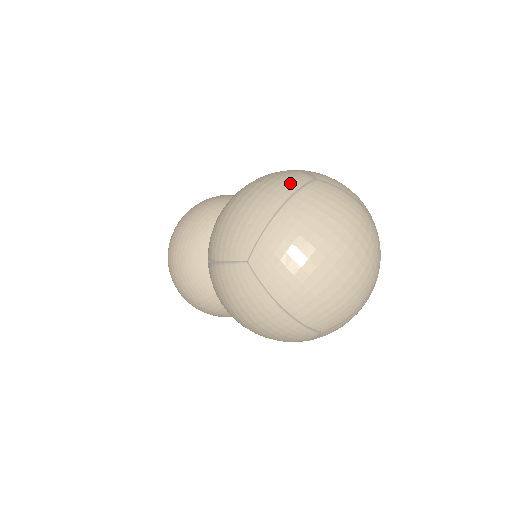
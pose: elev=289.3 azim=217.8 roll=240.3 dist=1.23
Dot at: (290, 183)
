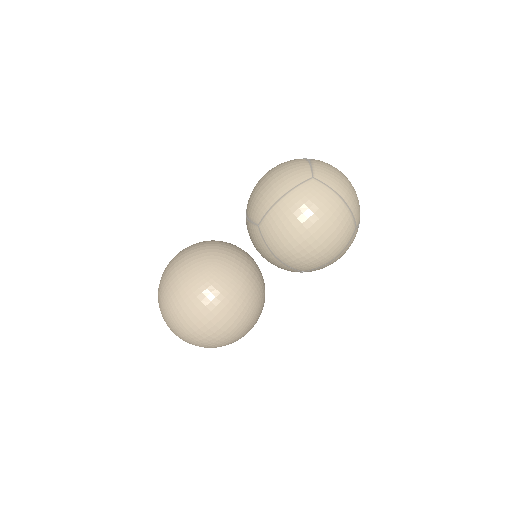
Dot at: occluded
